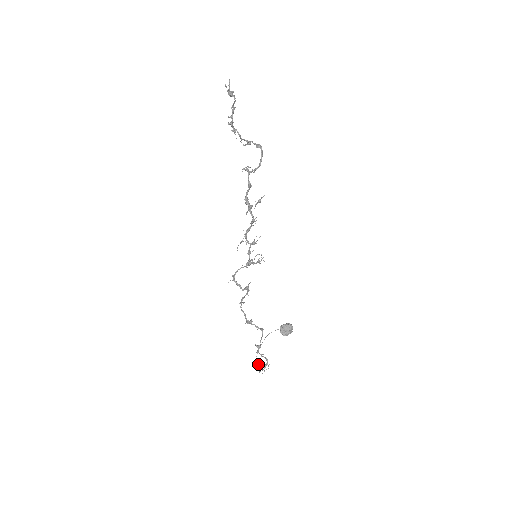
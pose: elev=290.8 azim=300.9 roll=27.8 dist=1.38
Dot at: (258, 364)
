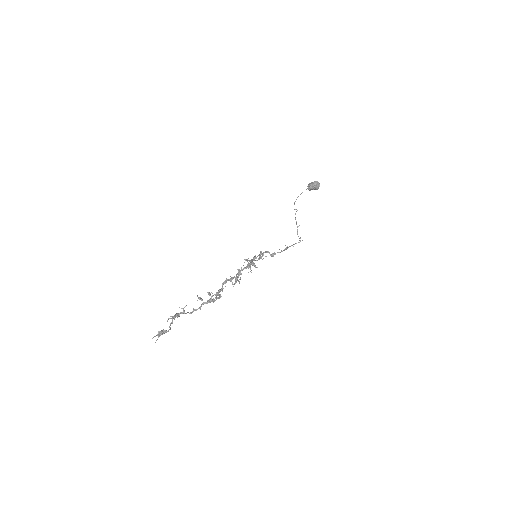
Dot at: (296, 224)
